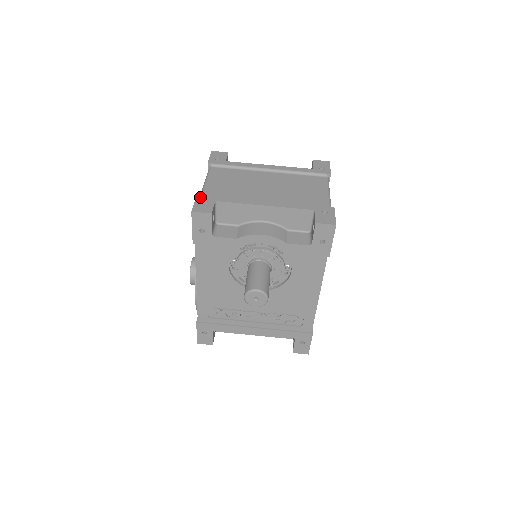
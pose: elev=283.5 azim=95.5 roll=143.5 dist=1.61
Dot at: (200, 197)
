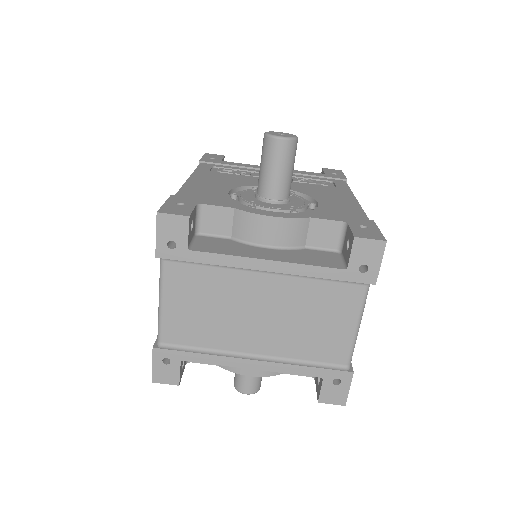
Dot at: (158, 353)
